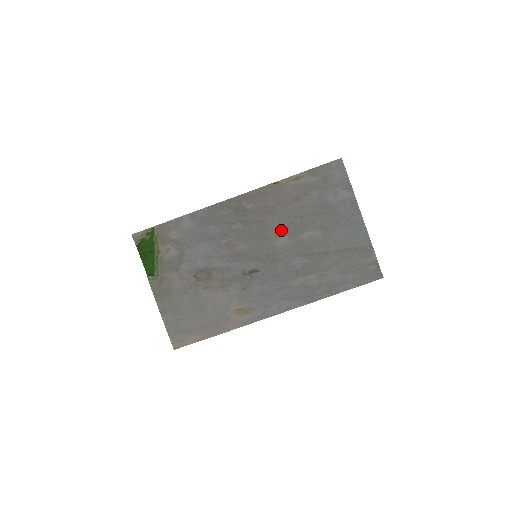
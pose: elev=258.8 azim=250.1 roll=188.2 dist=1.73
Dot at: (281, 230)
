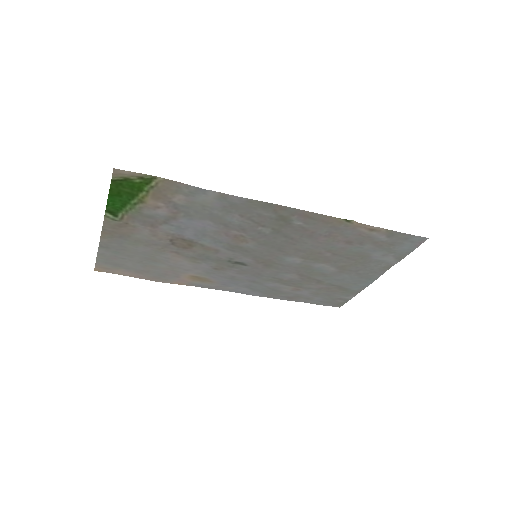
Dot at: (304, 253)
